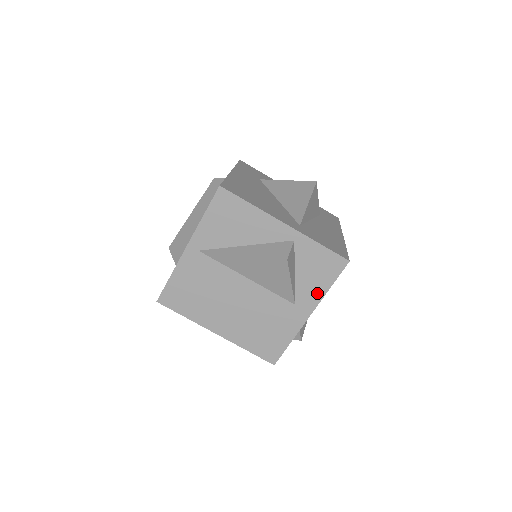
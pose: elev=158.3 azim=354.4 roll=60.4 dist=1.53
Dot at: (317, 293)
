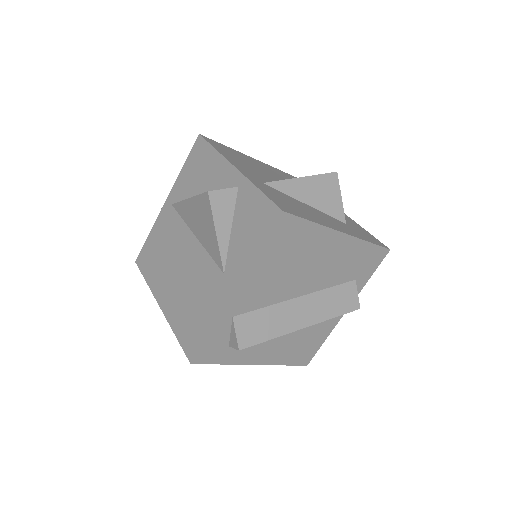
Dot at: (246, 258)
